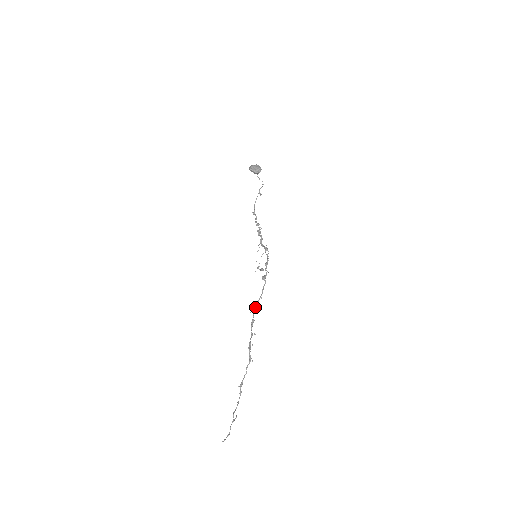
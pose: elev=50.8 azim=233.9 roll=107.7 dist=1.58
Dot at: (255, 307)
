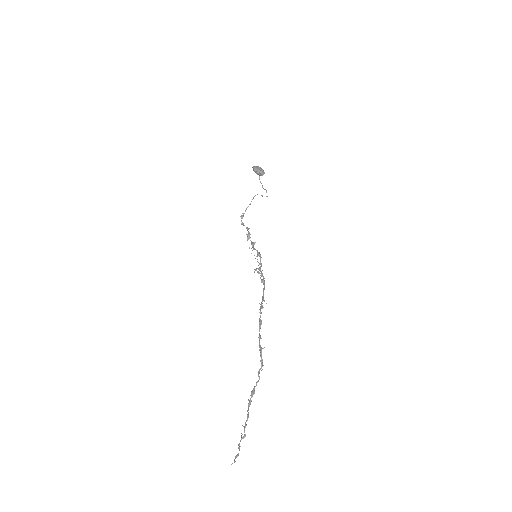
Dot at: (260, 308)
